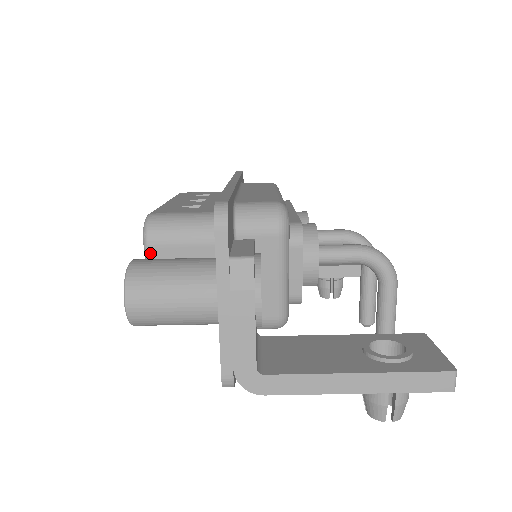
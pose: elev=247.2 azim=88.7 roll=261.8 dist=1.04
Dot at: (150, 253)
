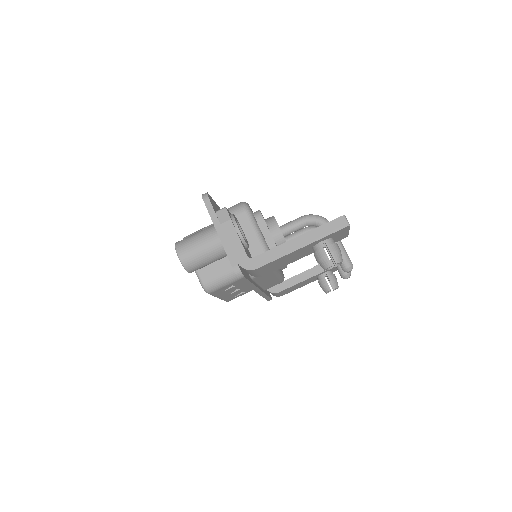
Dot at: occluded
